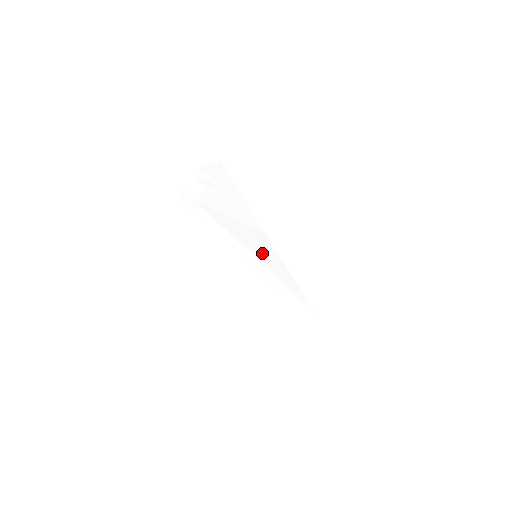
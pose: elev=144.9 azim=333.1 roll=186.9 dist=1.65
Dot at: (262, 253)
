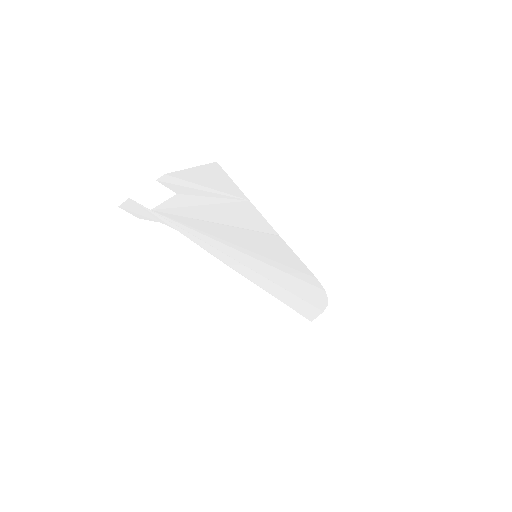
Dot at: (267, 252)
